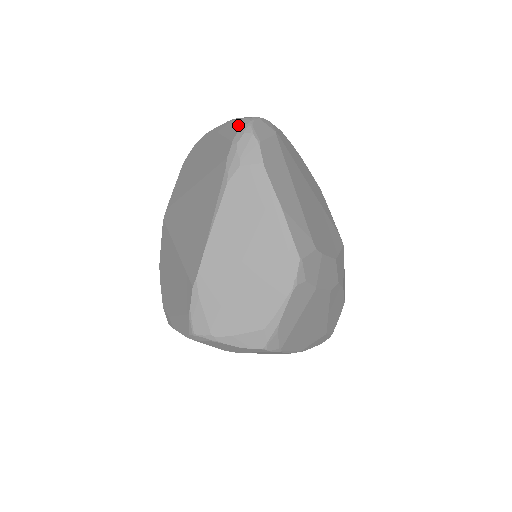
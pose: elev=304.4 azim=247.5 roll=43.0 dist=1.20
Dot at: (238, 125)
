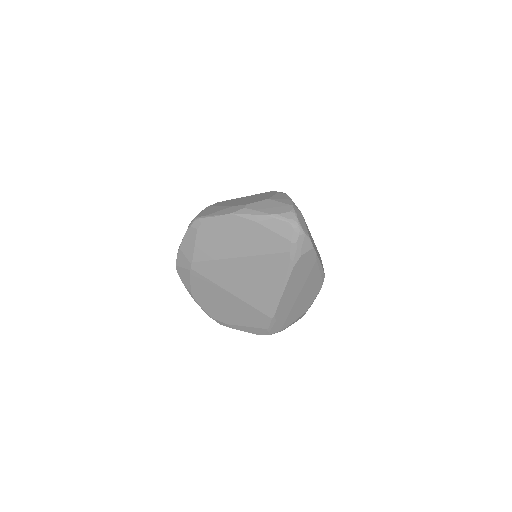
Dot at: (289, 227)
